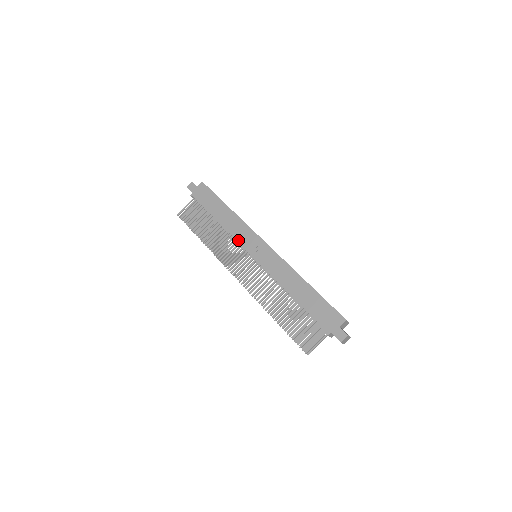
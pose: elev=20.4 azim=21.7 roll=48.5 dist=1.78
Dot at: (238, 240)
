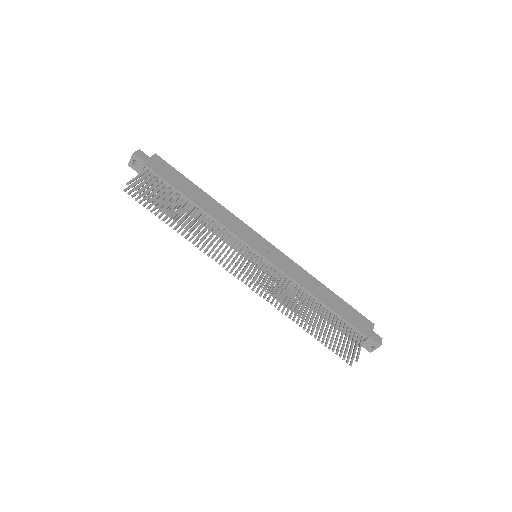
Dot at: (235, 233)
